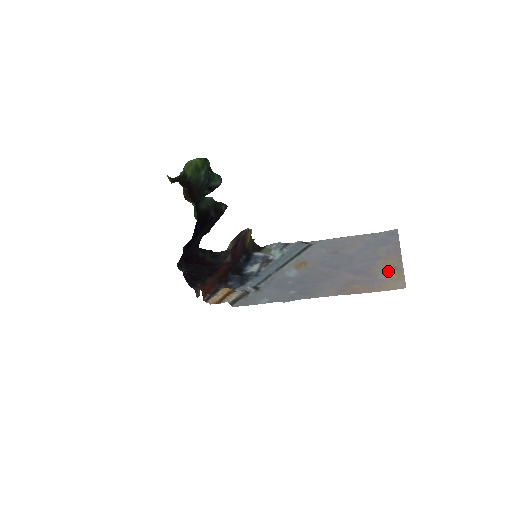
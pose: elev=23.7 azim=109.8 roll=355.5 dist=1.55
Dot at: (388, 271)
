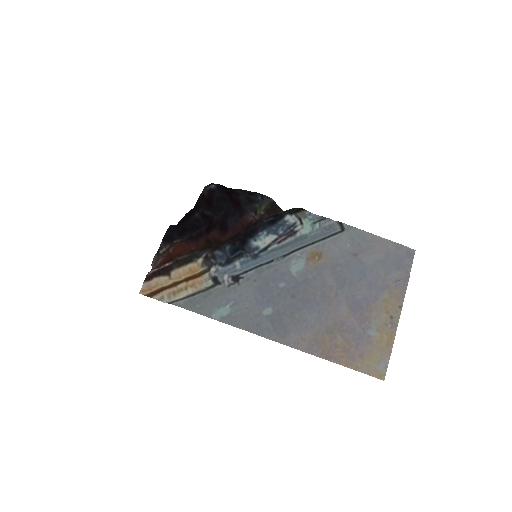
Dot at: (382, 323)
